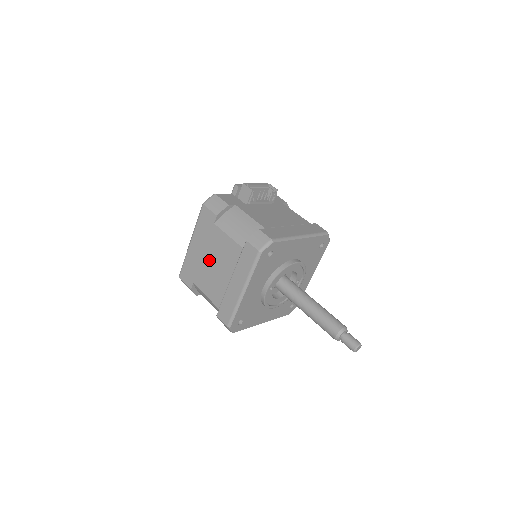
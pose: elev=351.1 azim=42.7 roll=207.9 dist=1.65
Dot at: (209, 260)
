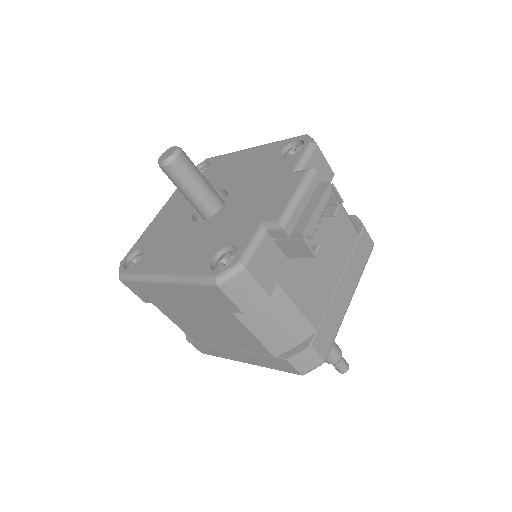
Dot at: (198, 318)
